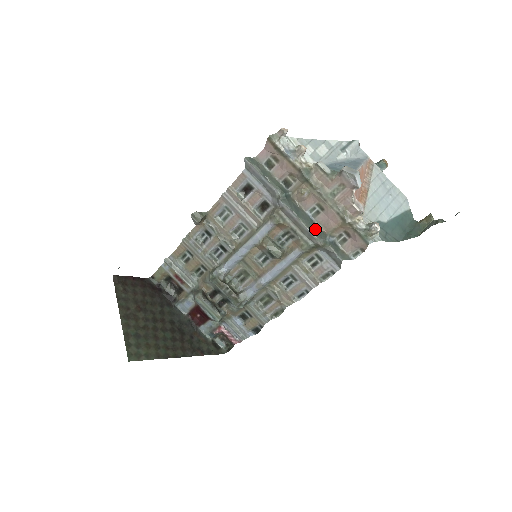
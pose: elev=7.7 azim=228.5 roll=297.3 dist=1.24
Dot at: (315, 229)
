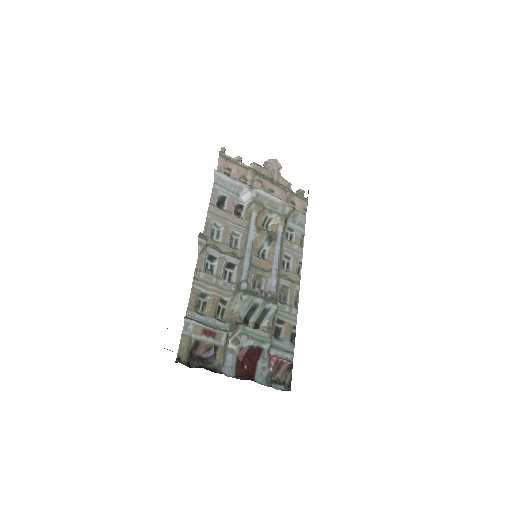
Dot at: (281, 202)
